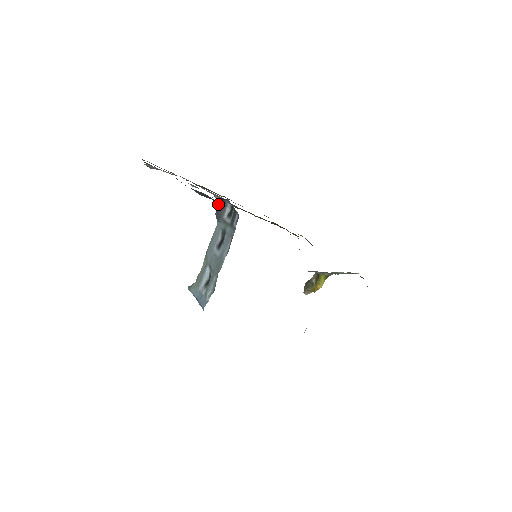
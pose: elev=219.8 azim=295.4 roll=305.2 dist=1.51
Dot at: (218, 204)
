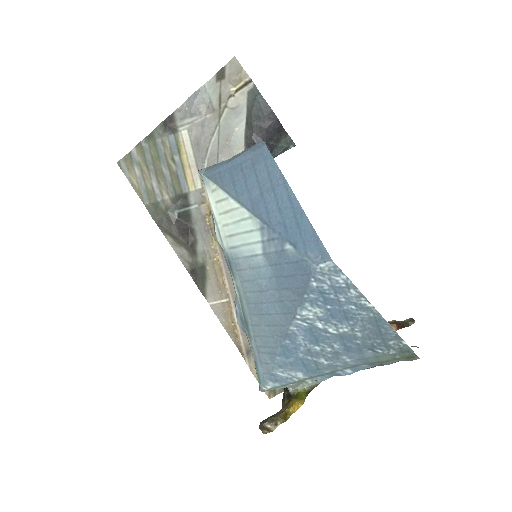
Dot at: (278, 127)
